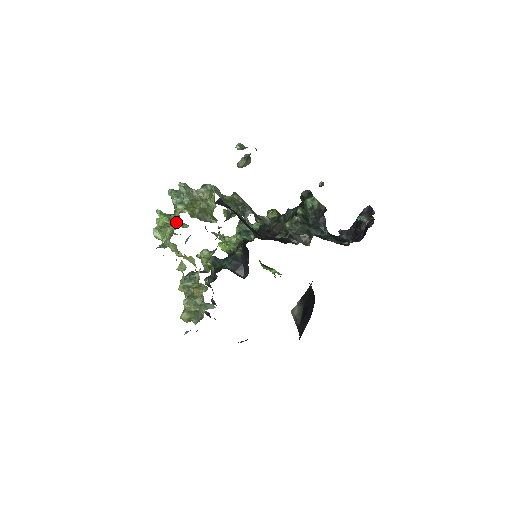
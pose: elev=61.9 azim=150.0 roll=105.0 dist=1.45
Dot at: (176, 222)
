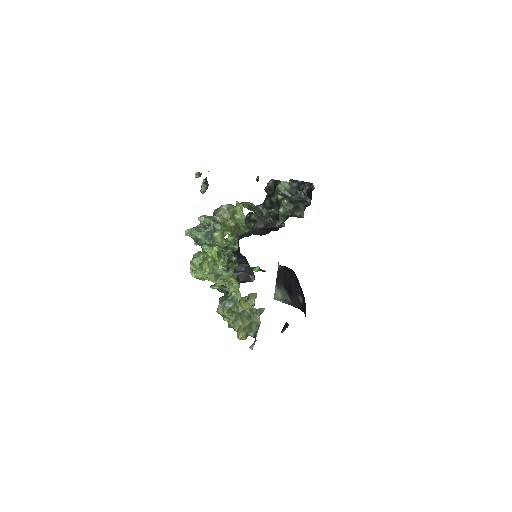
Dot at: (224, 246)
